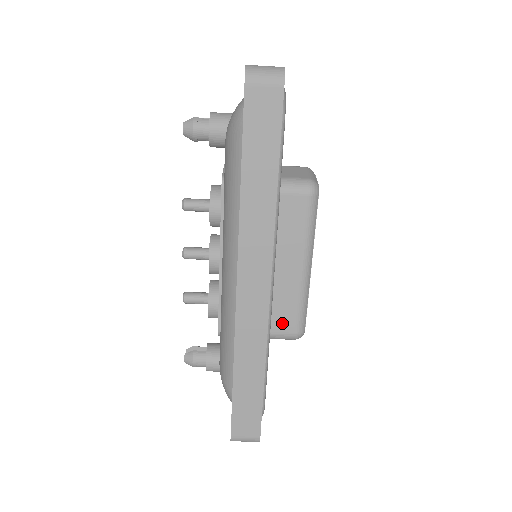
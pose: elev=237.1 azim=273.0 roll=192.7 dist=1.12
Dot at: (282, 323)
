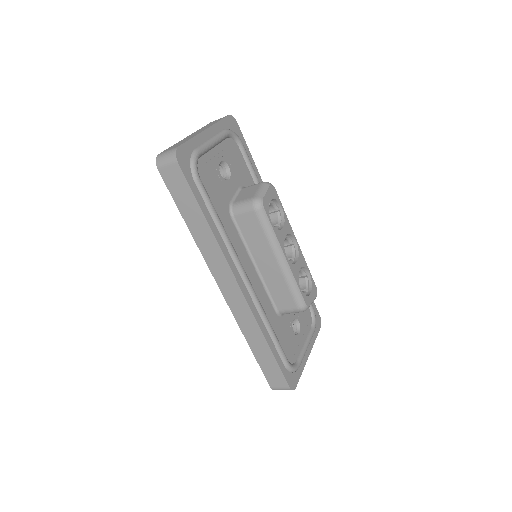
Dot at: (284, 302)
